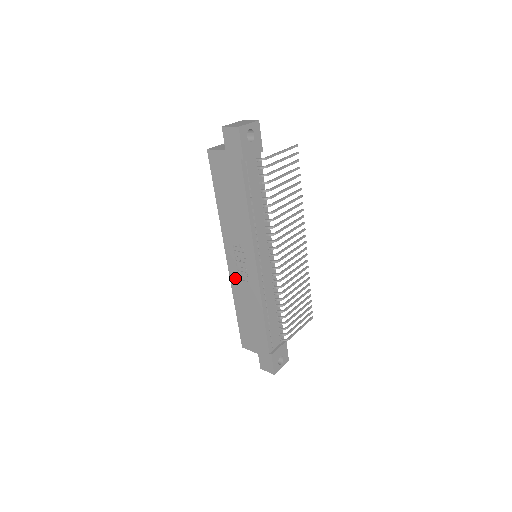
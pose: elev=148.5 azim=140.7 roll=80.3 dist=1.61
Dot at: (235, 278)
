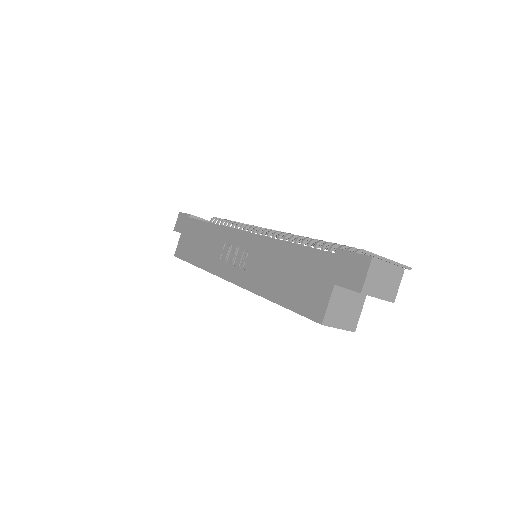
Dot at: (244, 277)
